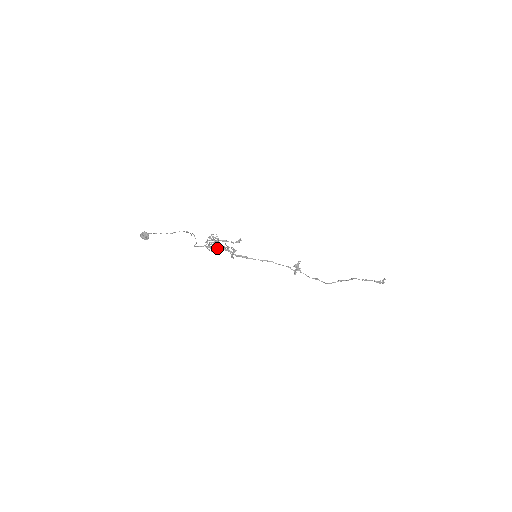
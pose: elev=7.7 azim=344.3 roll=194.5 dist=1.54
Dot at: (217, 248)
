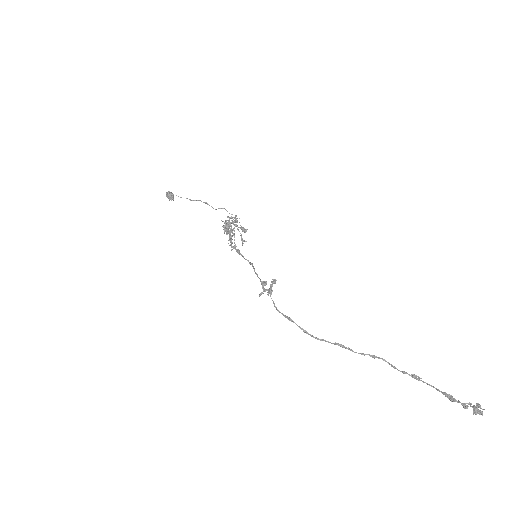
Dot at: (227, 231)
